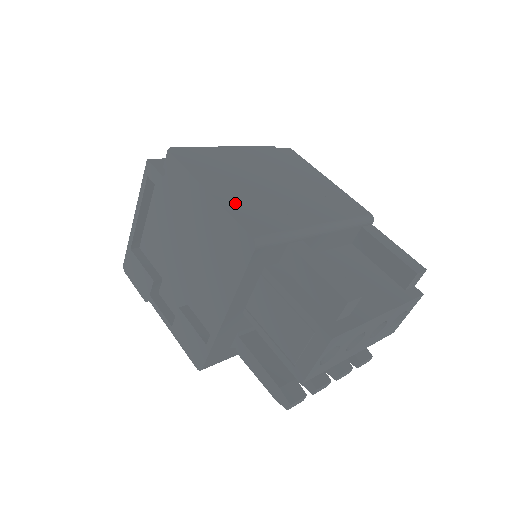
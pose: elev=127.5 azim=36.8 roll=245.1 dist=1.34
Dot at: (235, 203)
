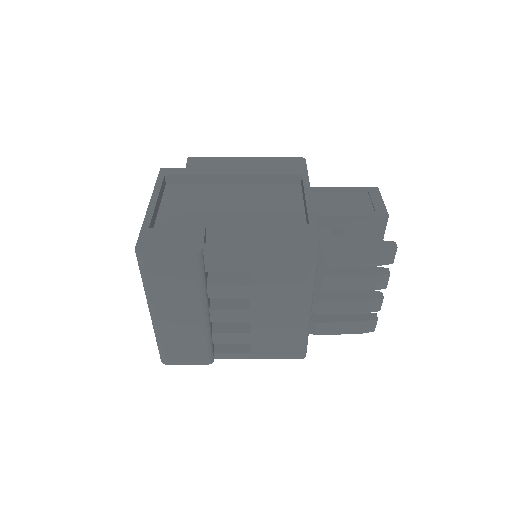
Dot at: occluded
